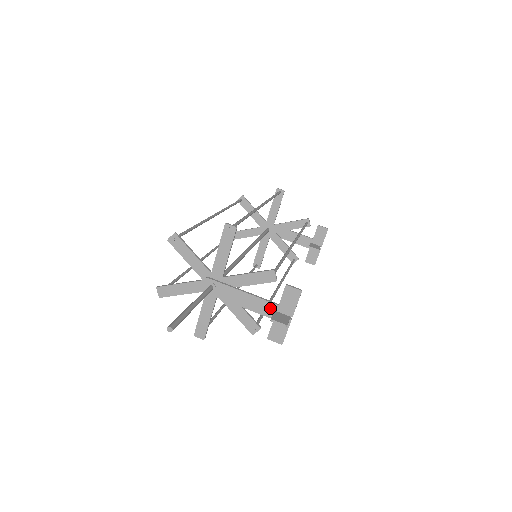
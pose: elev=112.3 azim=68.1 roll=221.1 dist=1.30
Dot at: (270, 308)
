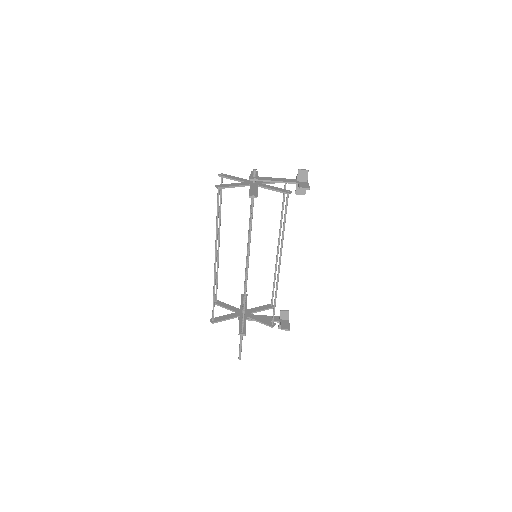
Dot at: (276, 321)
